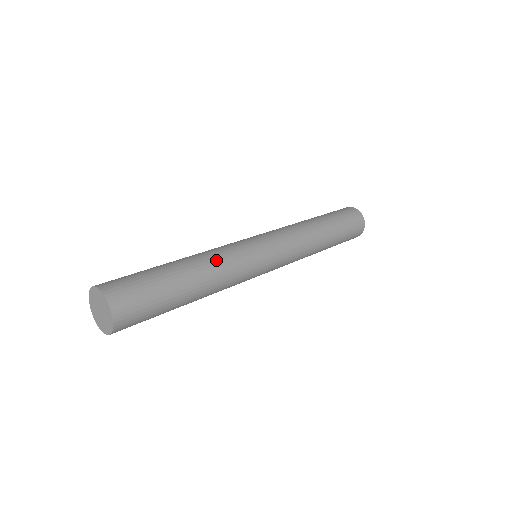
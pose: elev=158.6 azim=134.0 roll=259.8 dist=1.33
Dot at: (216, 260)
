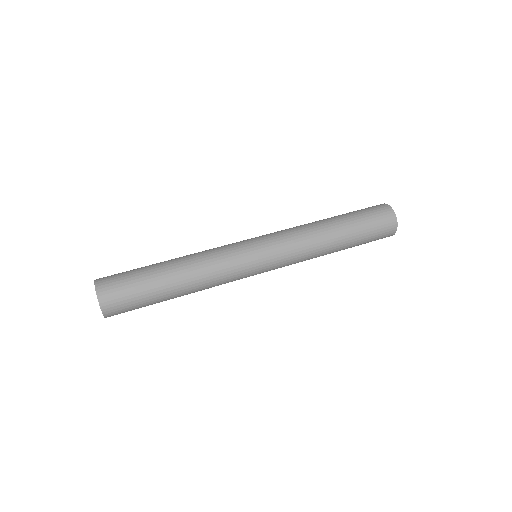
Dot at: (200, 256)
